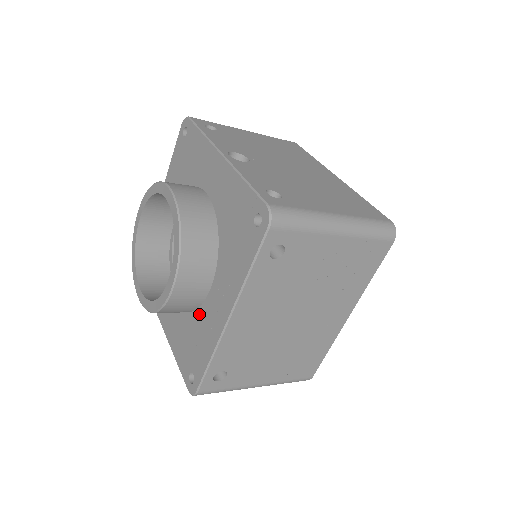
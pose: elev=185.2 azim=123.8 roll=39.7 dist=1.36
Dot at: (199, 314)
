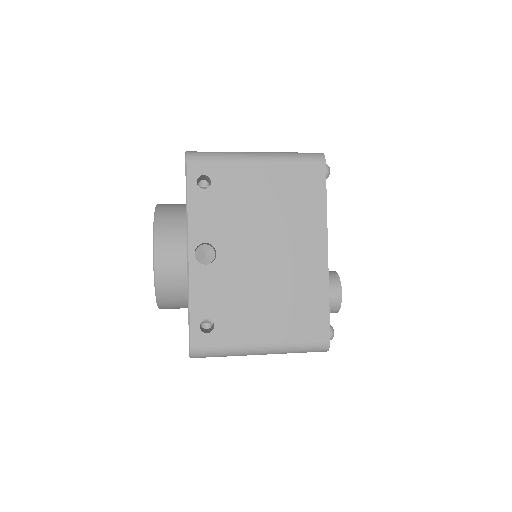
Dot at: occluded
